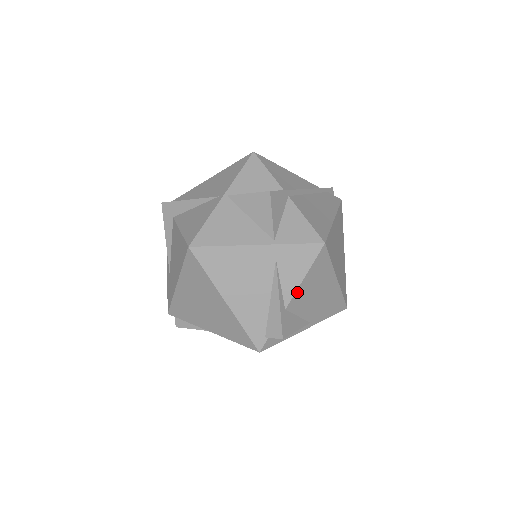
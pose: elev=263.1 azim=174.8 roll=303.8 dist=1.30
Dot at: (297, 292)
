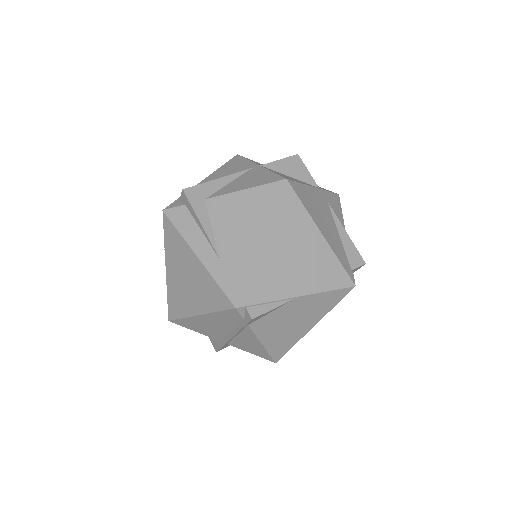
Dot at: occluded
